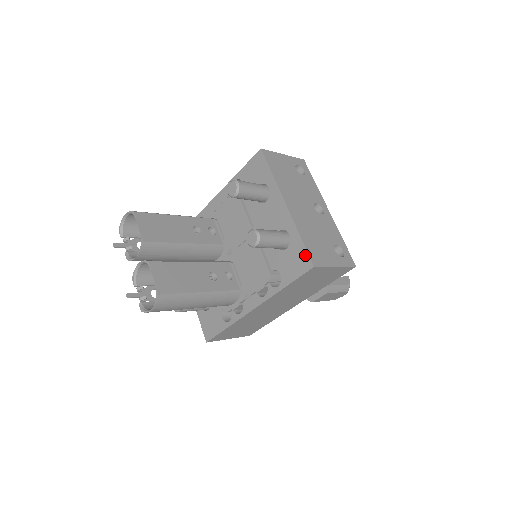
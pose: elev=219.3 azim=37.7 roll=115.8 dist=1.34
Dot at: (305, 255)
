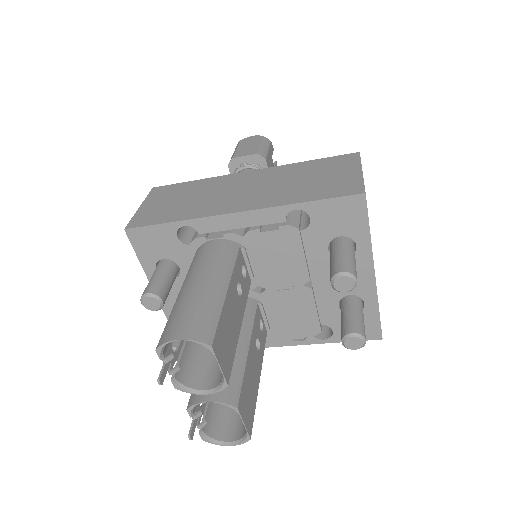
Dot at: (377, 328)
